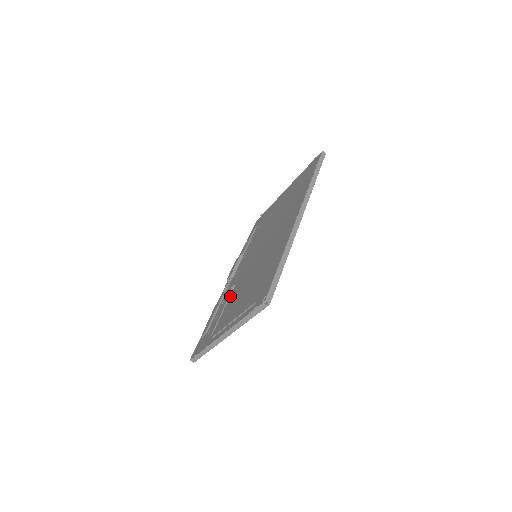
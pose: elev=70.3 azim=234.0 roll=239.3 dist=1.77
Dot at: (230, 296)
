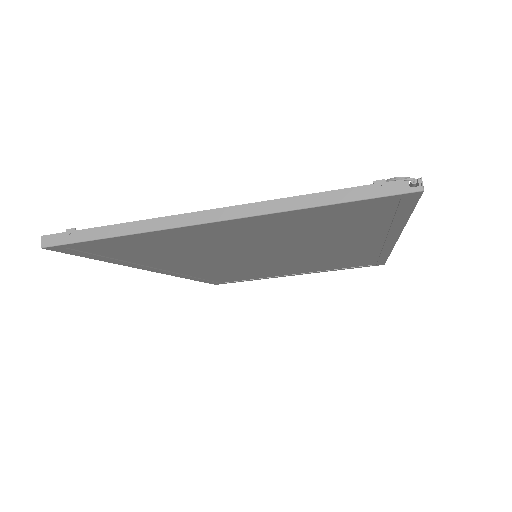
Dot at: occluded
